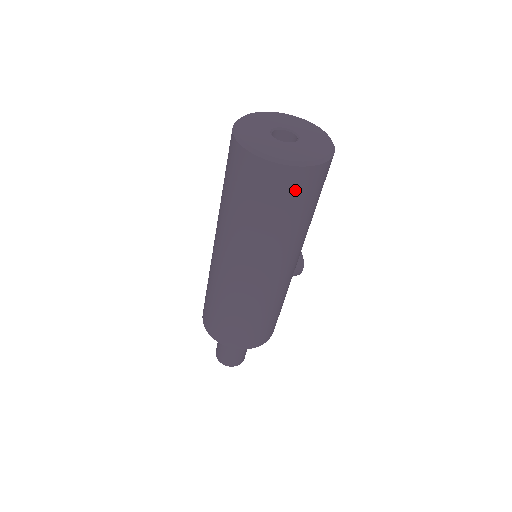
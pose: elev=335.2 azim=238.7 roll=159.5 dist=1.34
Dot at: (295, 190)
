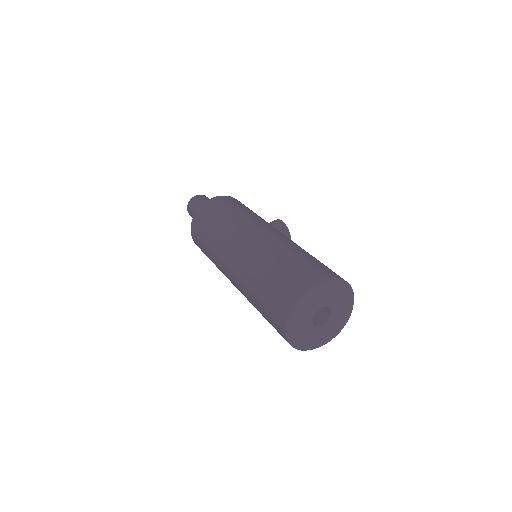
Dot at: occluded
